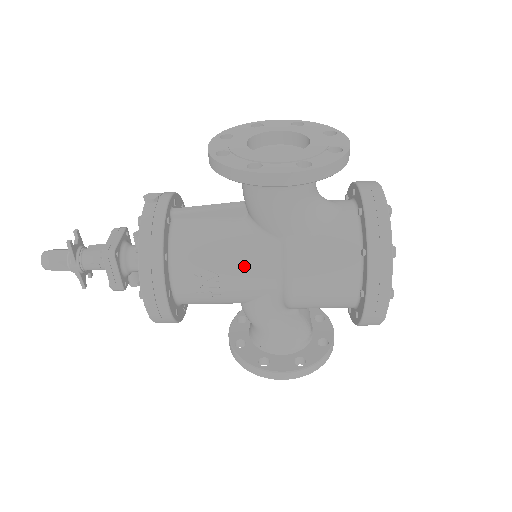
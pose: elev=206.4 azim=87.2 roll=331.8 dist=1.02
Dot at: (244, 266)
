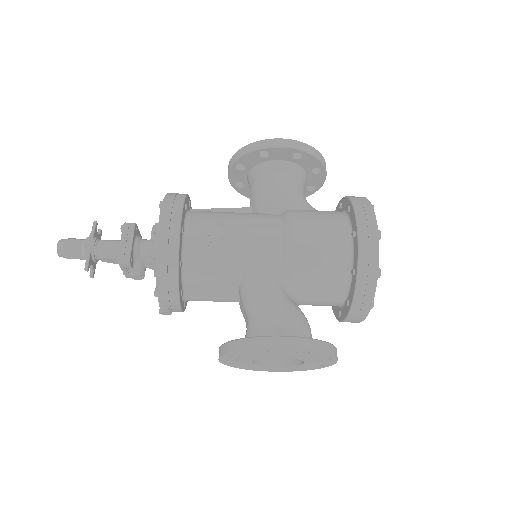
Dot at: (250, 222)
